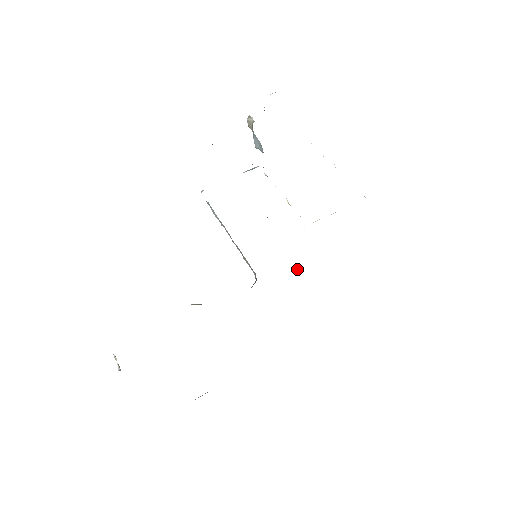
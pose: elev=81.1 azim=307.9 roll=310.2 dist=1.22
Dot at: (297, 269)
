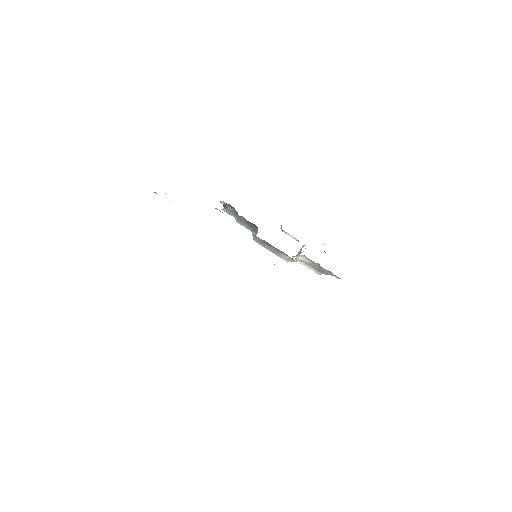
Dot at: occluded
